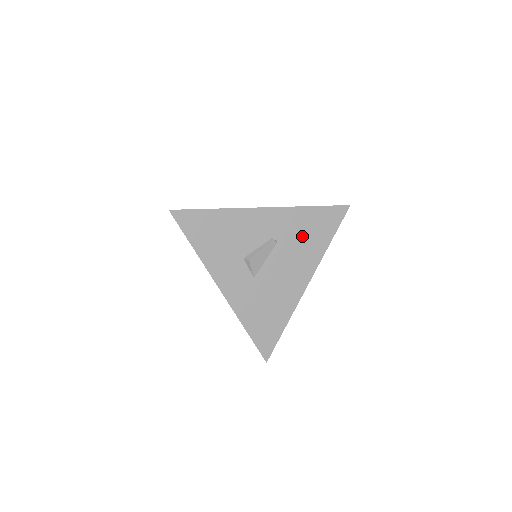
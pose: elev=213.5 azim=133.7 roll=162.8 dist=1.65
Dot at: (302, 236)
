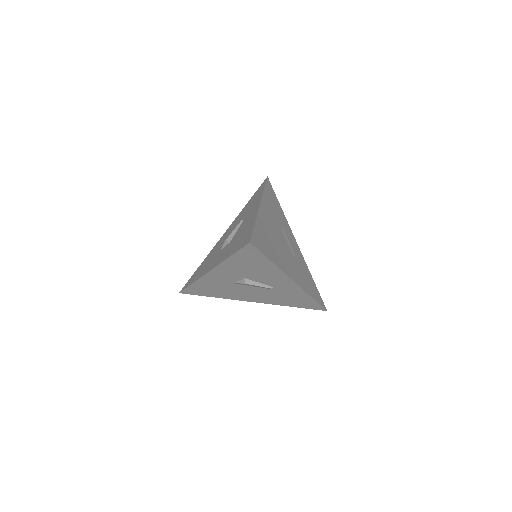
Dot at: (286, 297)
